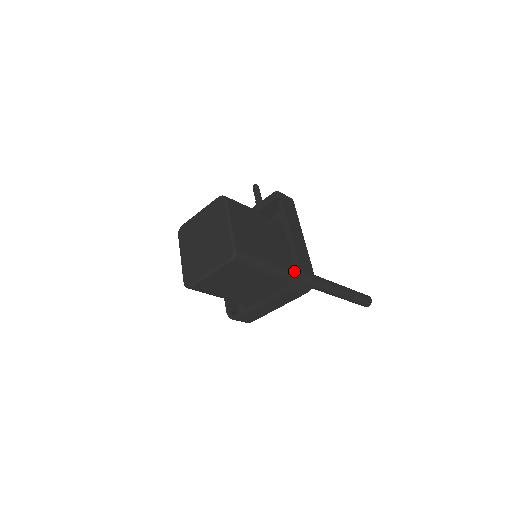
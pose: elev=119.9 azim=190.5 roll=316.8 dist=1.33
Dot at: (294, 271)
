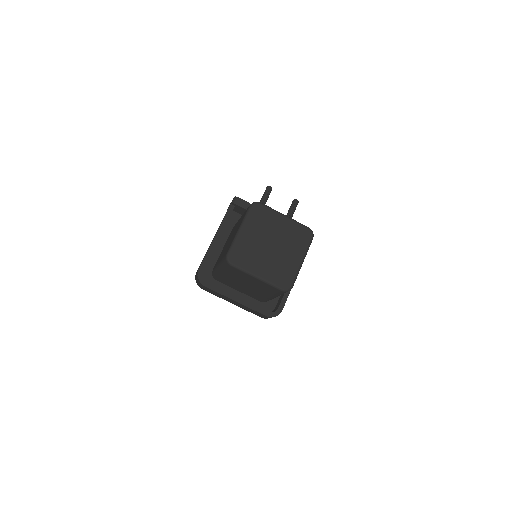
Dot at: occluded
